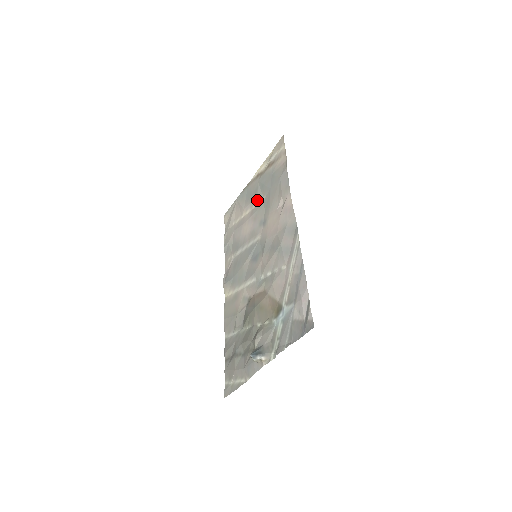
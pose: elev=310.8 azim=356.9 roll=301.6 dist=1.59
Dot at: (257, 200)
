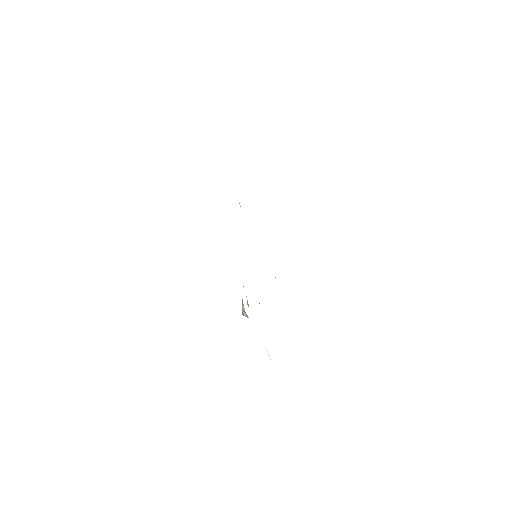
Dot at: occluded
